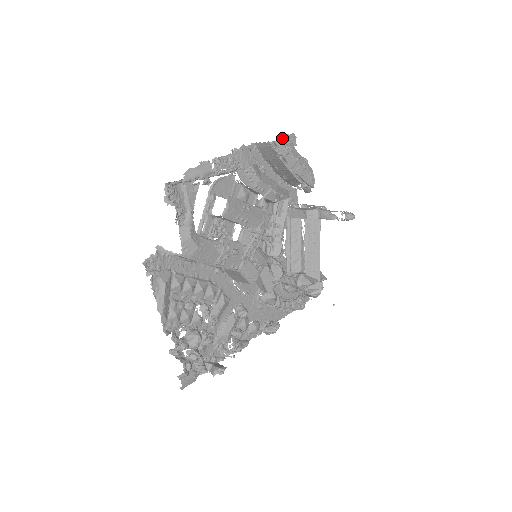
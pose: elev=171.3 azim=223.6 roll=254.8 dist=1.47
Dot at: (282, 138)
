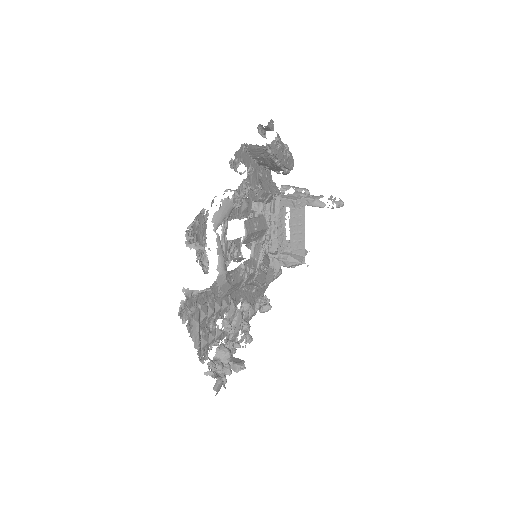
Dot at: (261, 125)
